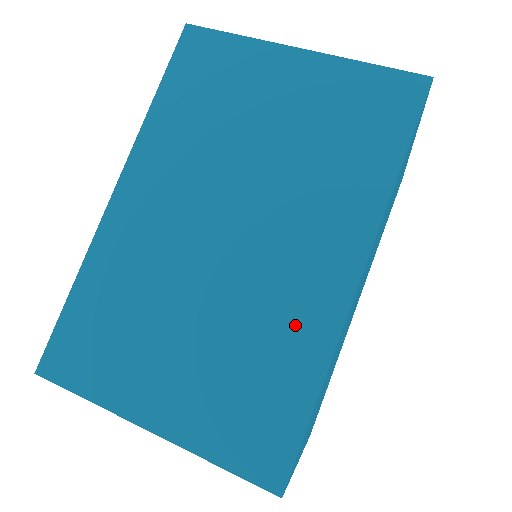
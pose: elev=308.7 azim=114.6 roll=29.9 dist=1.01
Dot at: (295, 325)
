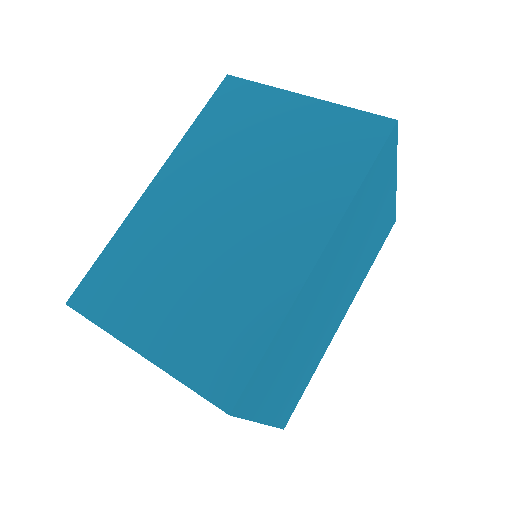
Dot at: (264, 285)
